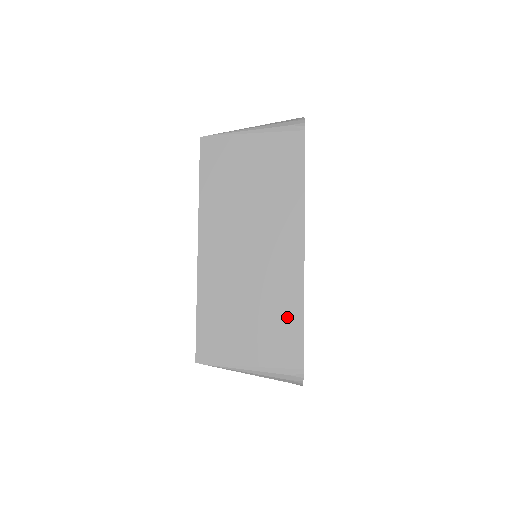
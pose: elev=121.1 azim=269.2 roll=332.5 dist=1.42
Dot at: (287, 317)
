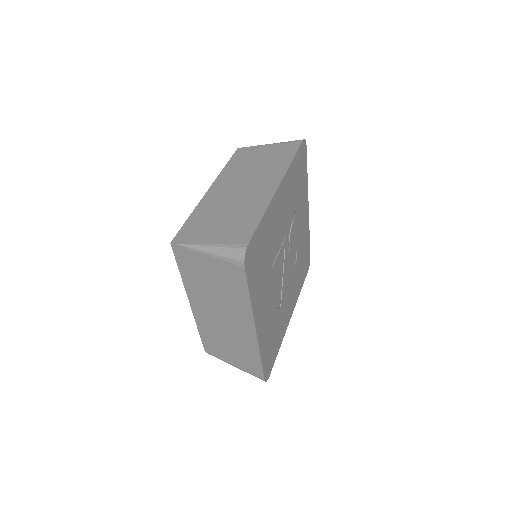
Dot at: (250, 217)
